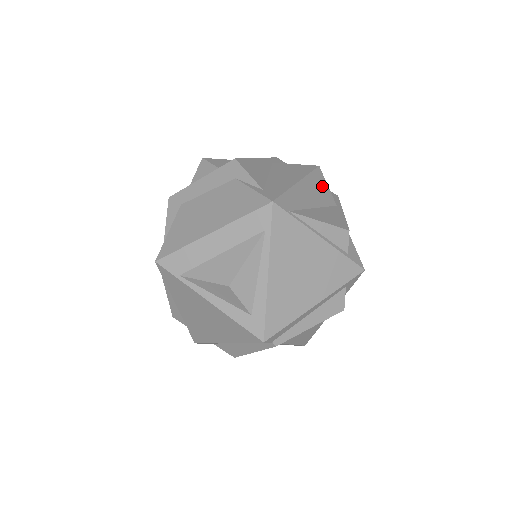
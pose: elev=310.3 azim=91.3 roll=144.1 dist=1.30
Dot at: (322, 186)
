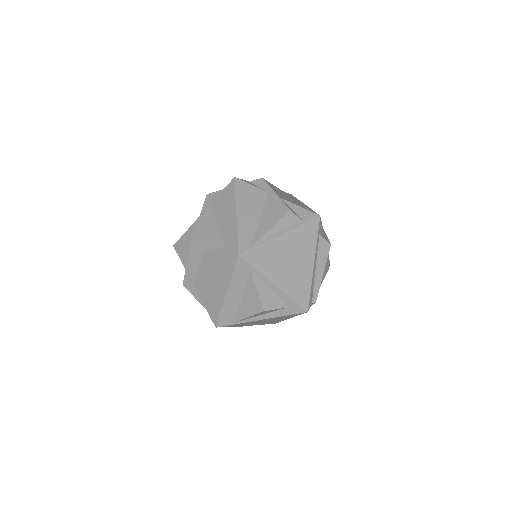
Dot at: (249, 192)
